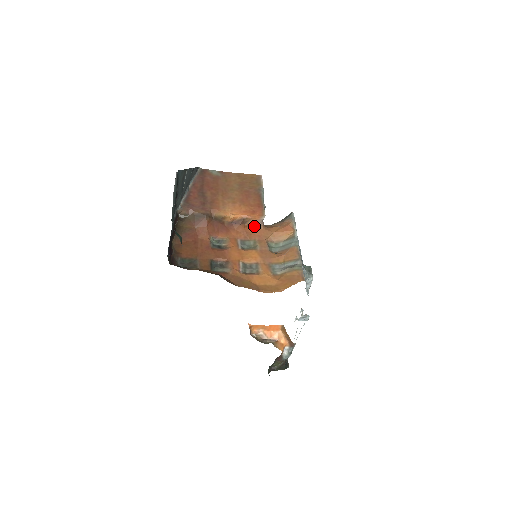
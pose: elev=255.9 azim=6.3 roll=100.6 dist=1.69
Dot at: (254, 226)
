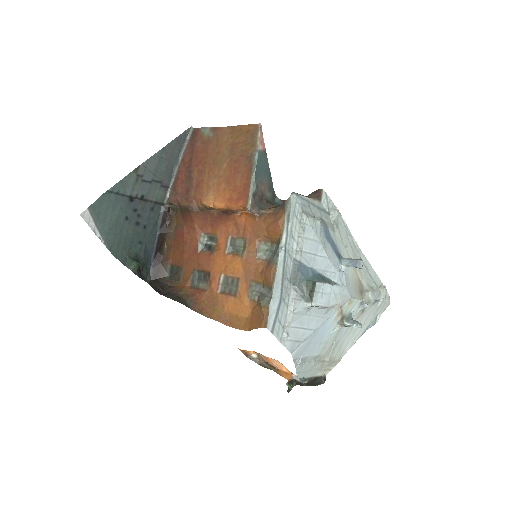
Dot at: (248, 215)
